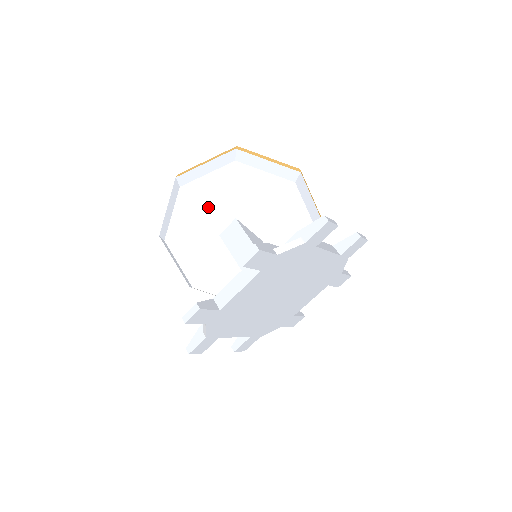
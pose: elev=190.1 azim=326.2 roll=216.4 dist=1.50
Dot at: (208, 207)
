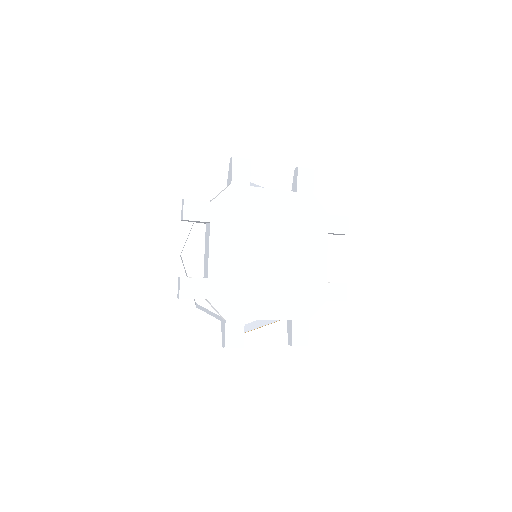
Dot at: occluded
